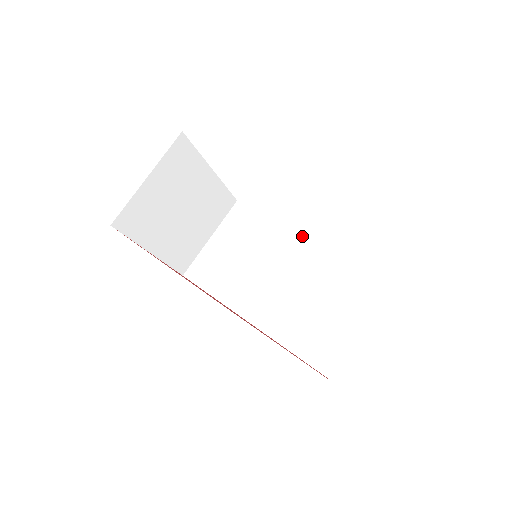
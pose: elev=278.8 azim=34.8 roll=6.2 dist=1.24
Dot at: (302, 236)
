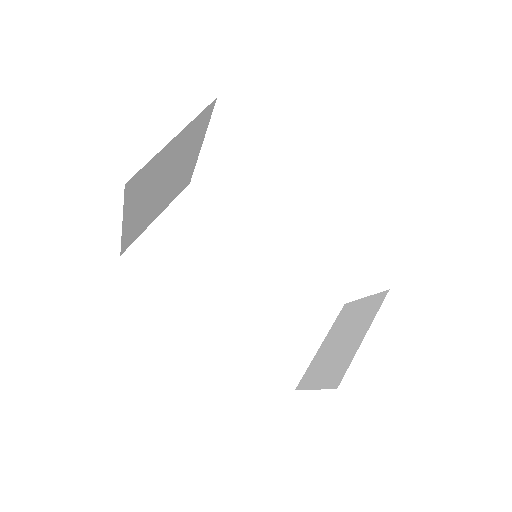
Dot at: (262, 240)
